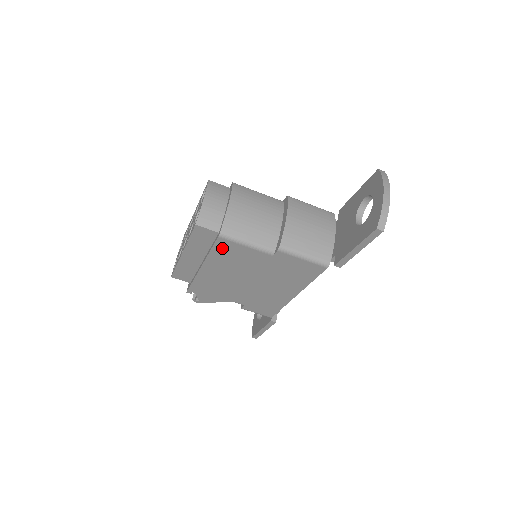
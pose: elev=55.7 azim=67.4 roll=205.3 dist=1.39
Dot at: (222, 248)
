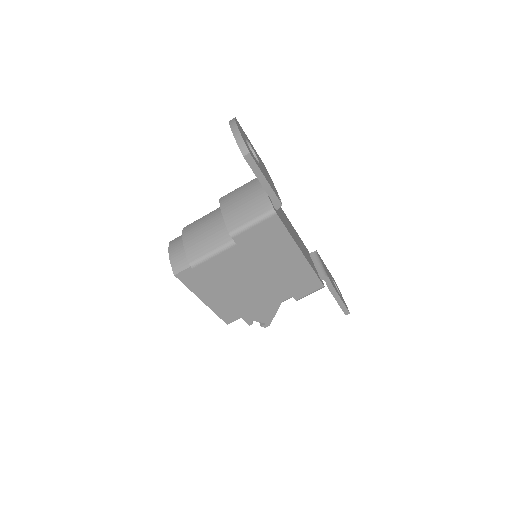
Dot at: (207, 273)
